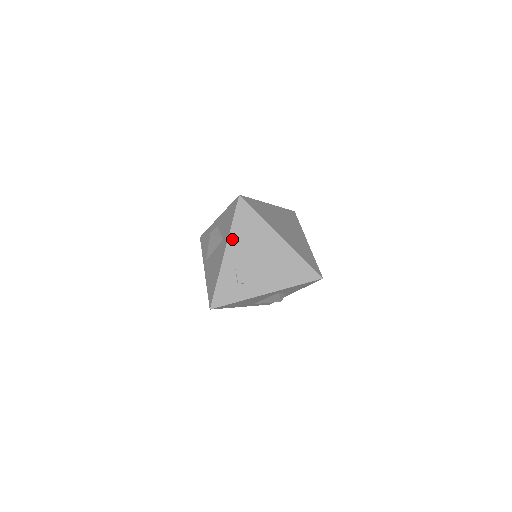
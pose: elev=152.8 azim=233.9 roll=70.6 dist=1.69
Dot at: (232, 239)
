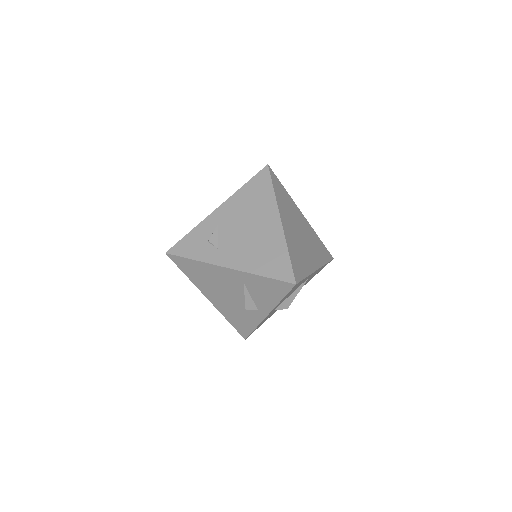
Dot at: (233, 199)
